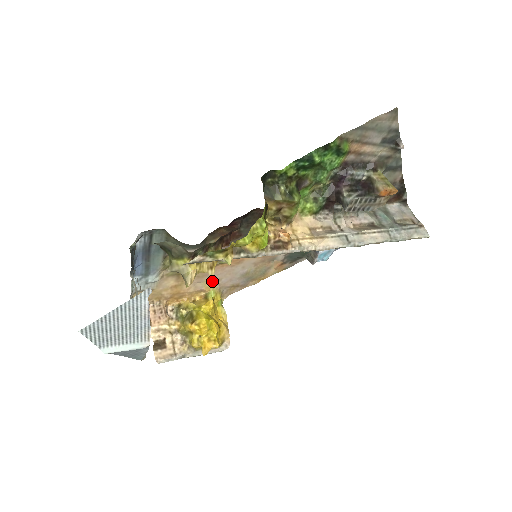
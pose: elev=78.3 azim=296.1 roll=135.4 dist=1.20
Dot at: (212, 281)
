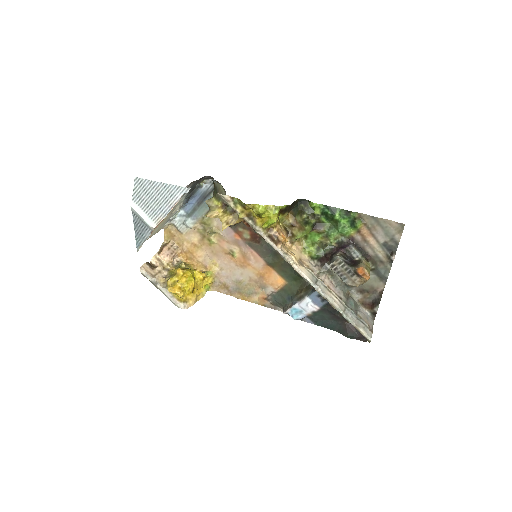
Dot at: (217, 265)
